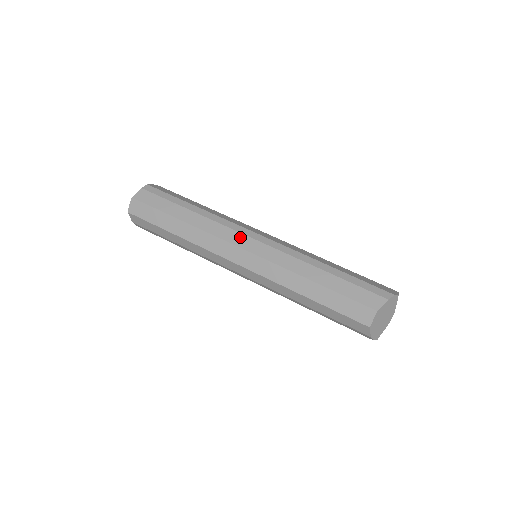
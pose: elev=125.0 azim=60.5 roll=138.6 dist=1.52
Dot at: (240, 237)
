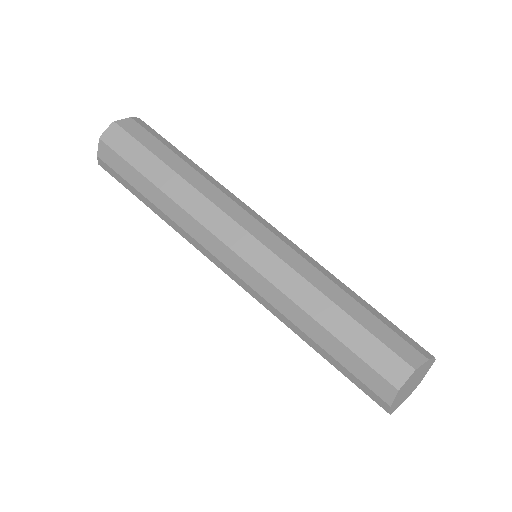
Dot at: (250, 220)
